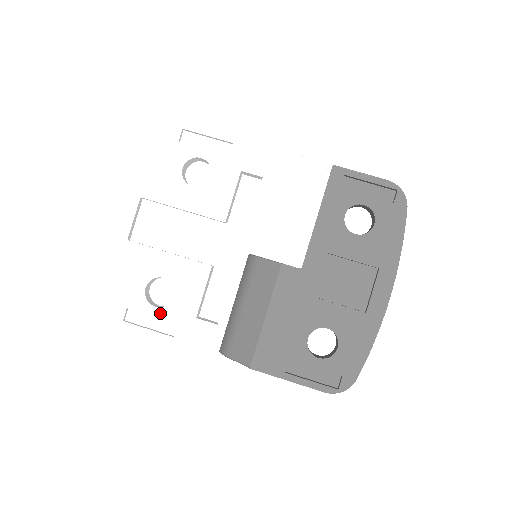
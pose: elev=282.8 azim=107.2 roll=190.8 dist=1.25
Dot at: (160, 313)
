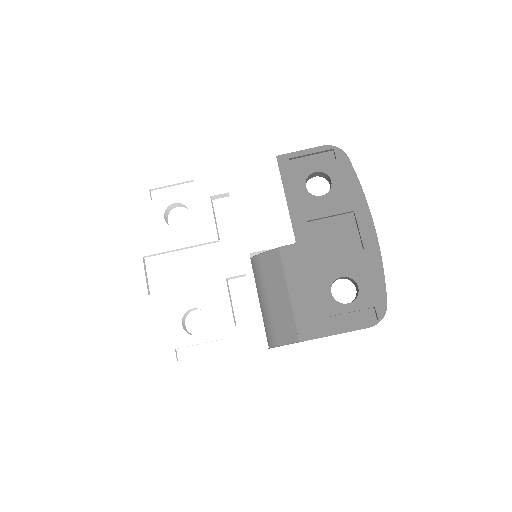
Dot at: (204, 338)
